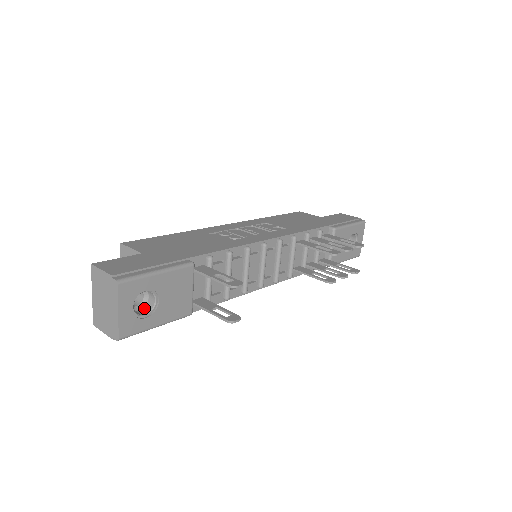
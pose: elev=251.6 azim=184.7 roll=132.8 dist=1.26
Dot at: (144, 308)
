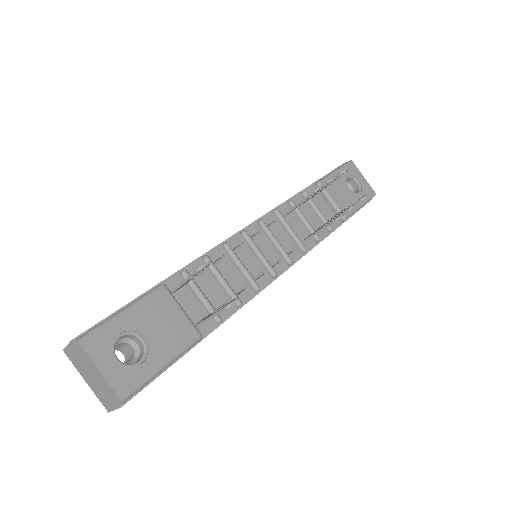
Dot at: (139, 358)
